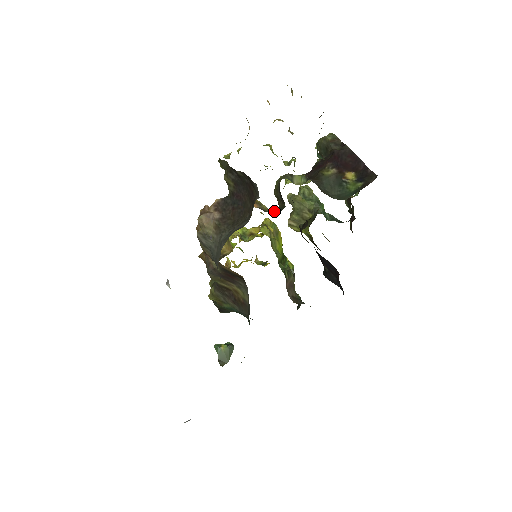
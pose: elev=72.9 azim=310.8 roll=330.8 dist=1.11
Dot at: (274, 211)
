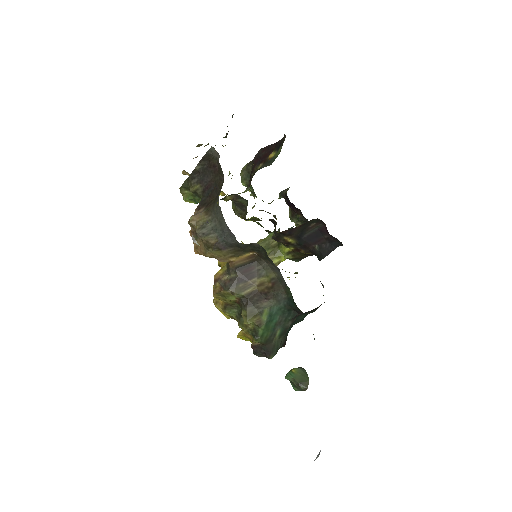
Dot at: occluded
